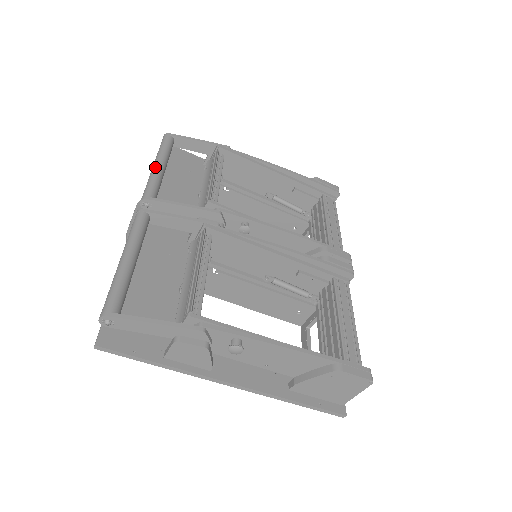
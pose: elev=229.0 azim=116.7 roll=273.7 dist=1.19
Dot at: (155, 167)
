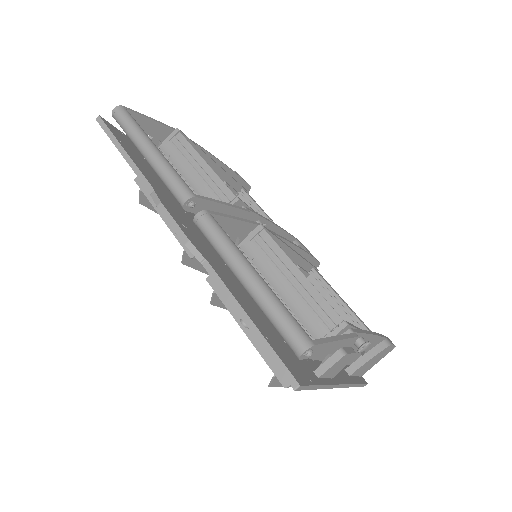
Dot at: (158, 153)
